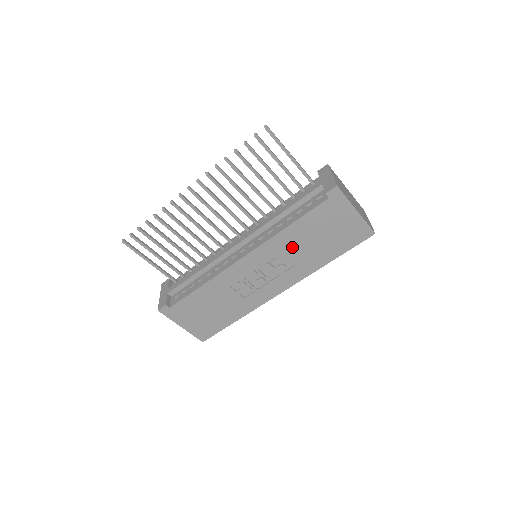
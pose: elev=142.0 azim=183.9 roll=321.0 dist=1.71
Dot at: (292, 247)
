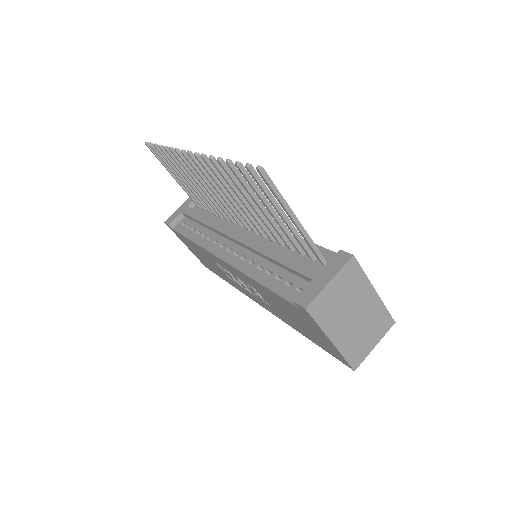
Dot at: (265, 295)
